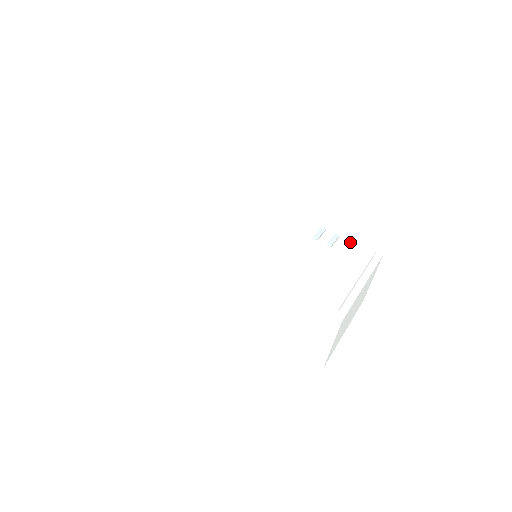
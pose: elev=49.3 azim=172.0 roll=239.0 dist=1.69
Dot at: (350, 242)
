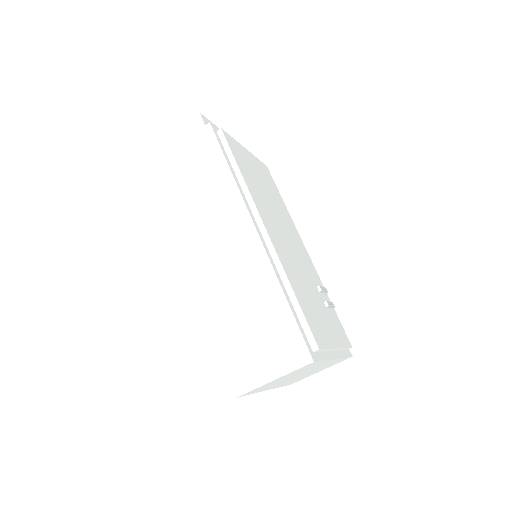
Dot at: (339, 320)
